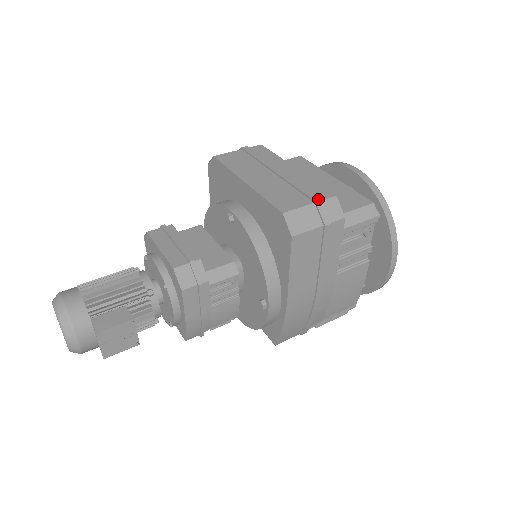
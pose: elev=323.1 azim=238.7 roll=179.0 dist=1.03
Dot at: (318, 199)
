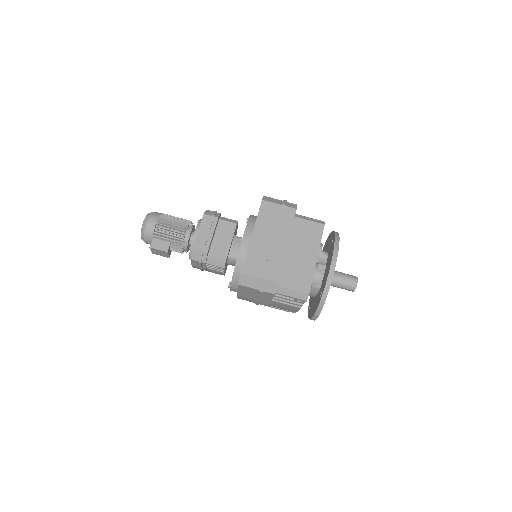
Dot at: (266, 278)
